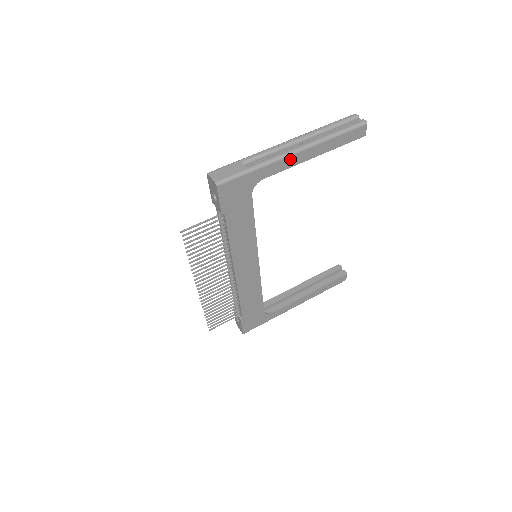
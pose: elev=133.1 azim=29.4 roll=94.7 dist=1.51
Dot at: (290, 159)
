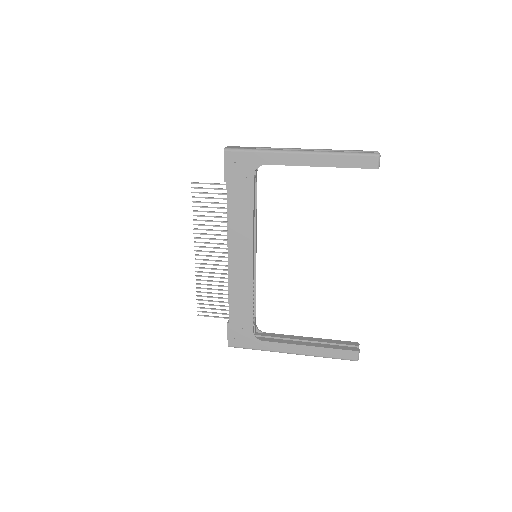
Dot at: (293, 157)
